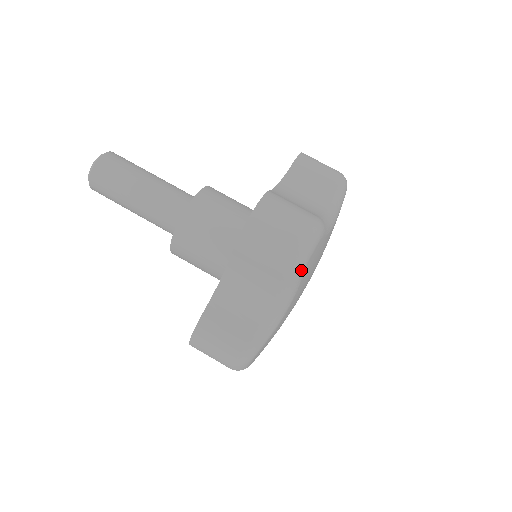
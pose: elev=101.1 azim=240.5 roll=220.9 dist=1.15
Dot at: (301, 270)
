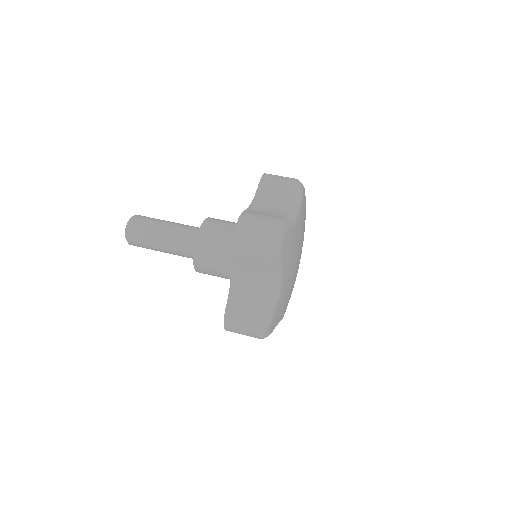
Dot at: (301, 189)
